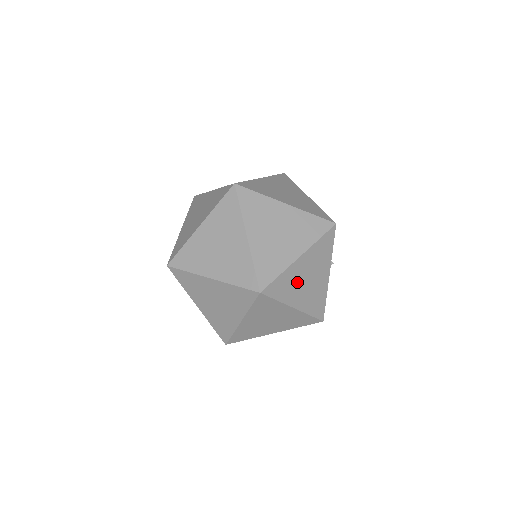
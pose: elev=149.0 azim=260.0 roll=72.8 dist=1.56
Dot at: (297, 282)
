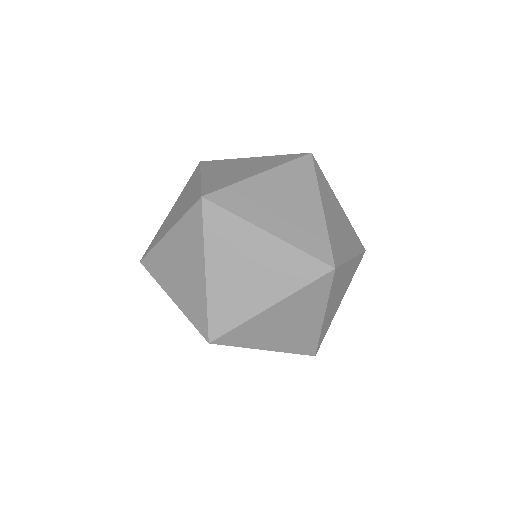
Dot at: (337, 233)
